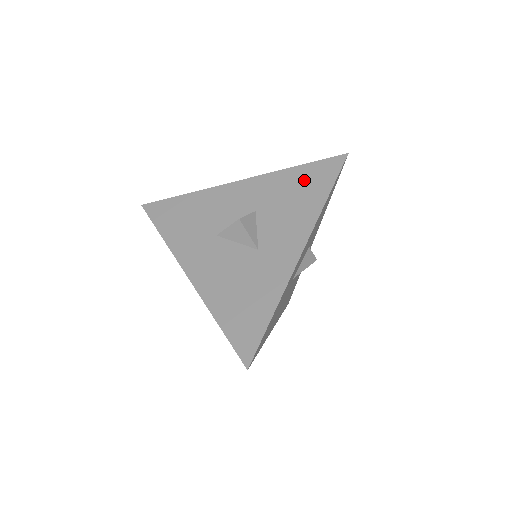
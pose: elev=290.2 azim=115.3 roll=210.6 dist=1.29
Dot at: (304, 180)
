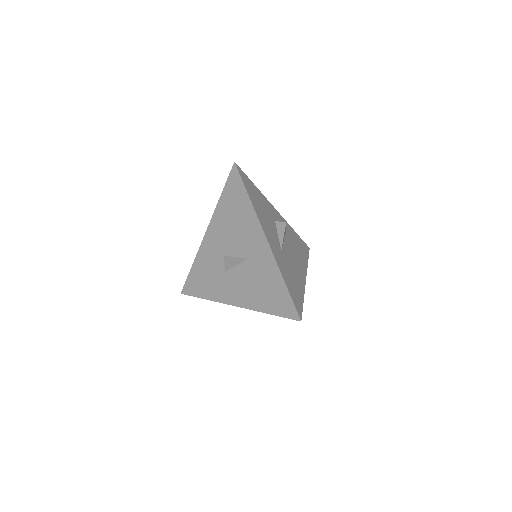
Dot at: (231, 200)
